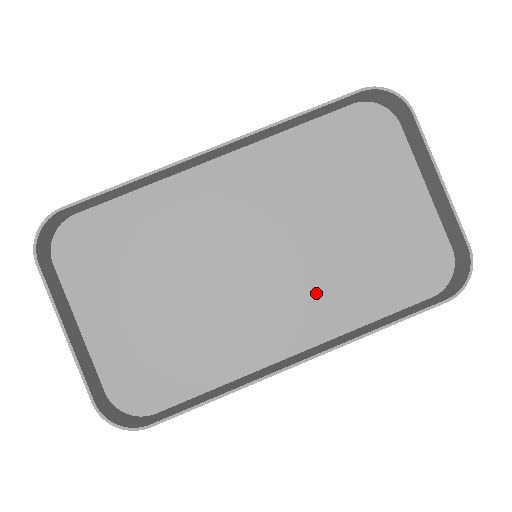
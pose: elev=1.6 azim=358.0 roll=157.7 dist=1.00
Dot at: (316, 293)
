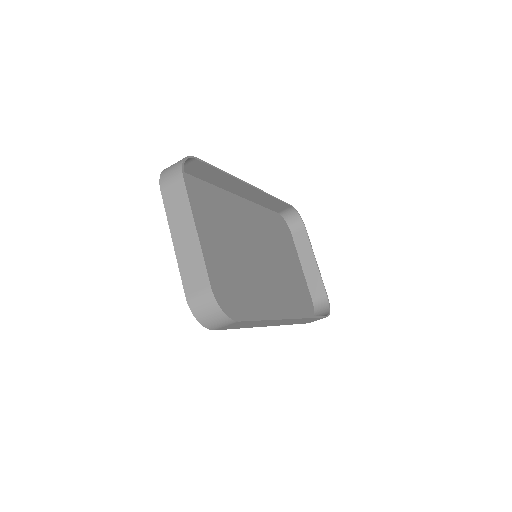
Dot at: (276, 293)
